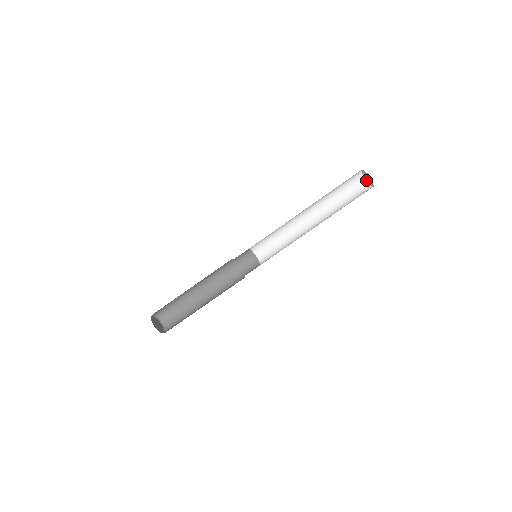
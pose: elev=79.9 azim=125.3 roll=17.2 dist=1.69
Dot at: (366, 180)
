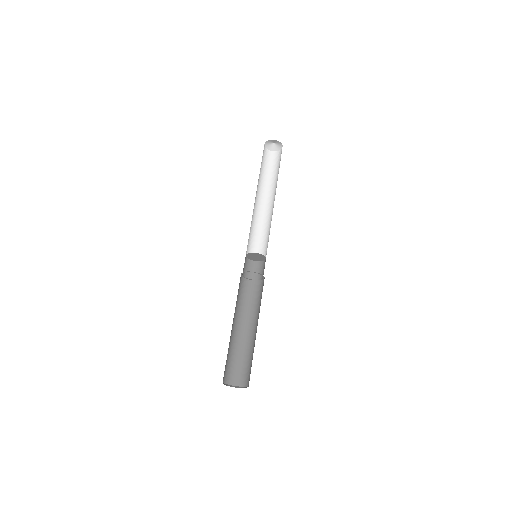
Dot at: (278, 151)
